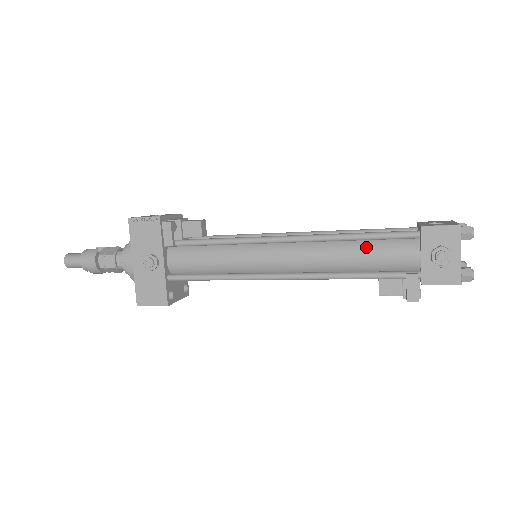
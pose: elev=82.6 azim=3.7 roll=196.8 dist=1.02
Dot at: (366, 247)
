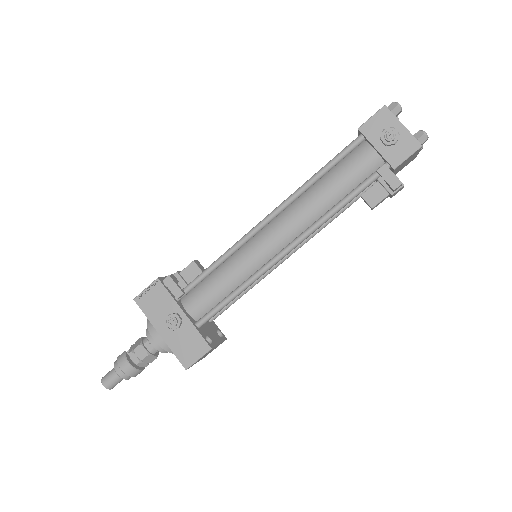
Dot at: (332, 177)
